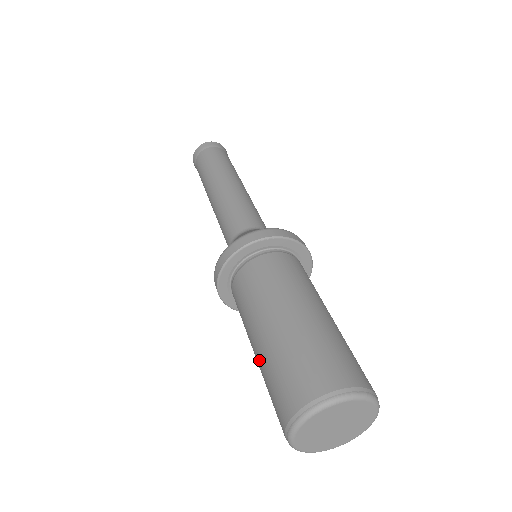
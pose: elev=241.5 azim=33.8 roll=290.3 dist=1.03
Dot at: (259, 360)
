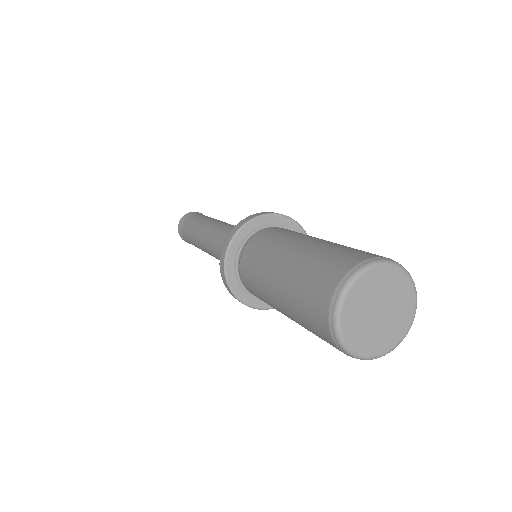
Dot at: (290, 268)
